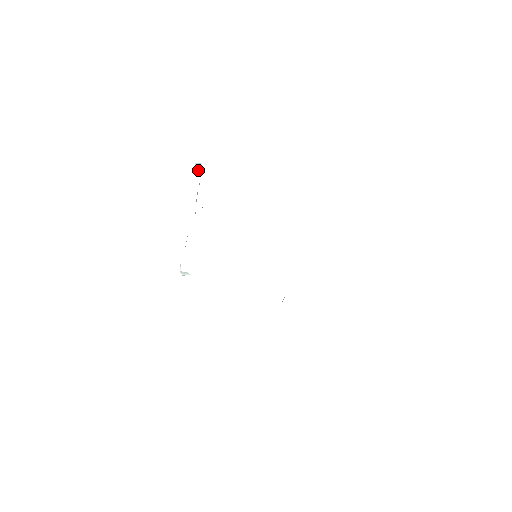
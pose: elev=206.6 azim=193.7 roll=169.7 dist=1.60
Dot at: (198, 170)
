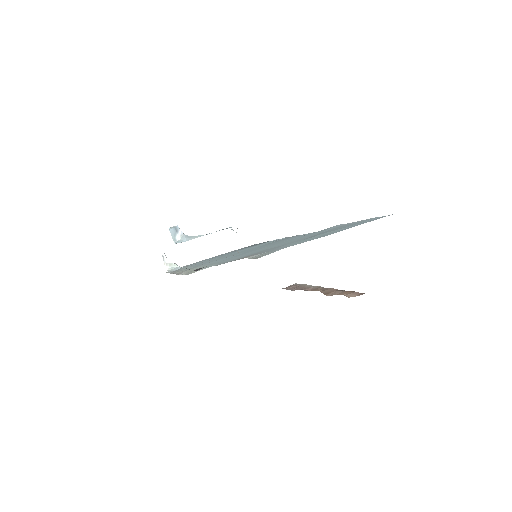
Dot at: (176, 238)
